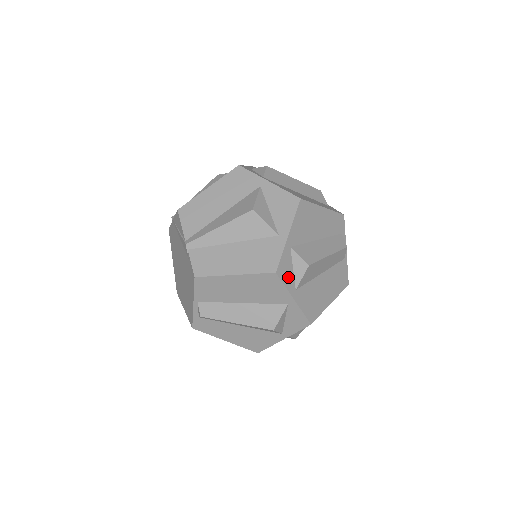
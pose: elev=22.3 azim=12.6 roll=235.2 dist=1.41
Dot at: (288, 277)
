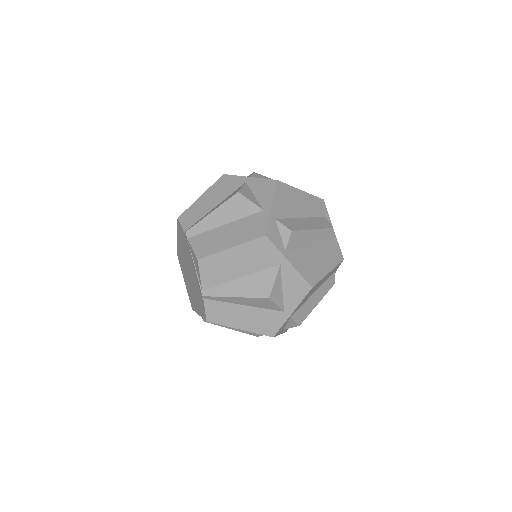
Dot at: (281, 330)
